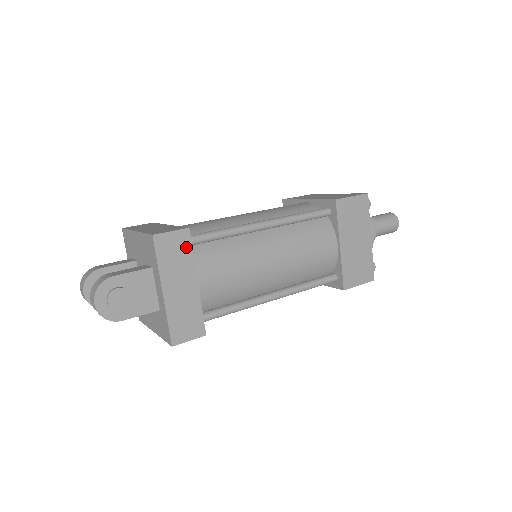
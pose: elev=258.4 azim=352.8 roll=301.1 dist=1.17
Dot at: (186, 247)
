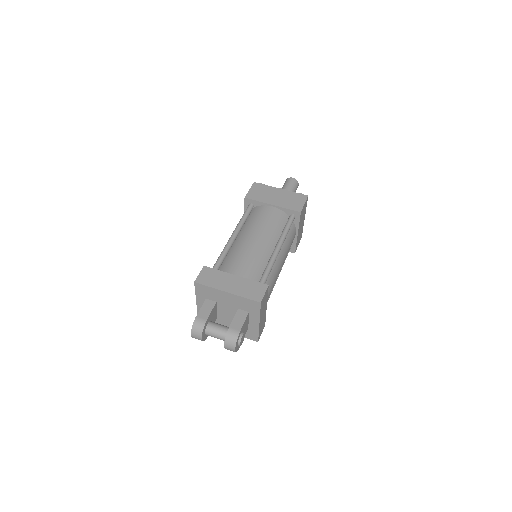
Dot at: (267, 295)
